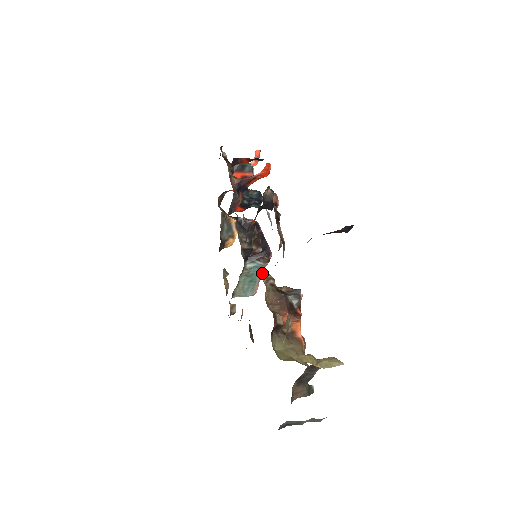
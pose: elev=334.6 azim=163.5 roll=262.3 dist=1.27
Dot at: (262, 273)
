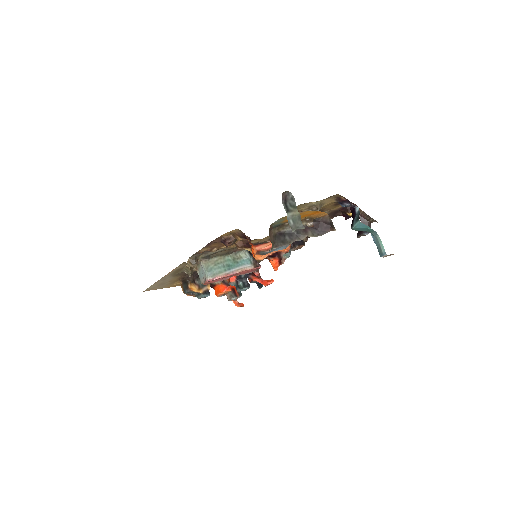
Dot at: occluded
